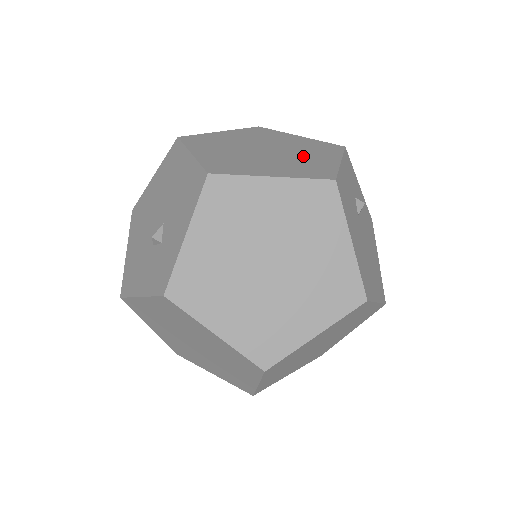
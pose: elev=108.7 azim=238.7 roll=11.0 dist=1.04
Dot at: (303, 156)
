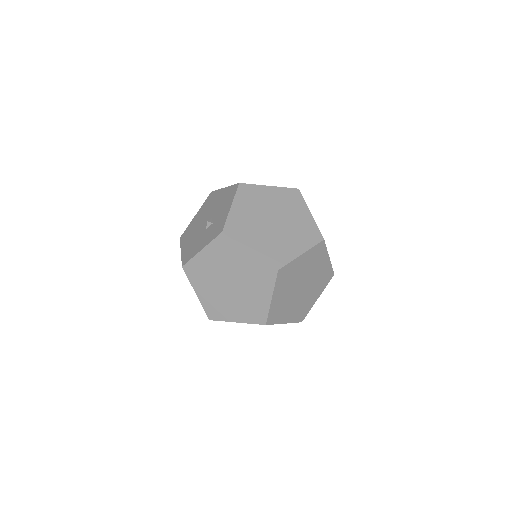
Dot at: occluded
